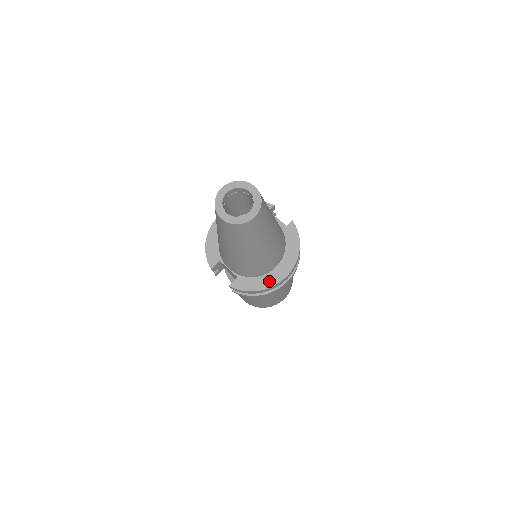
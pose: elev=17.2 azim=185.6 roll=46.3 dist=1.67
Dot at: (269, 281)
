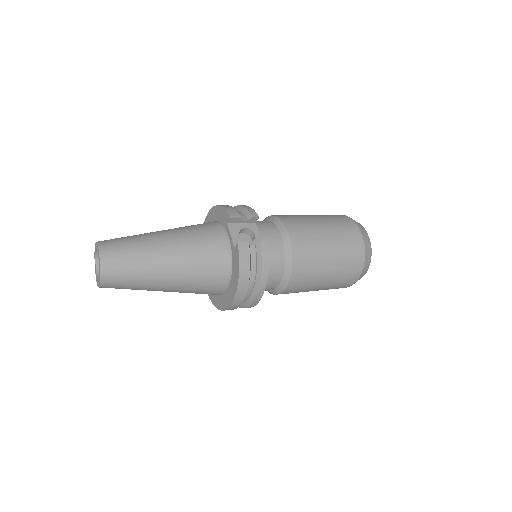
Dot at: (222, 304)
